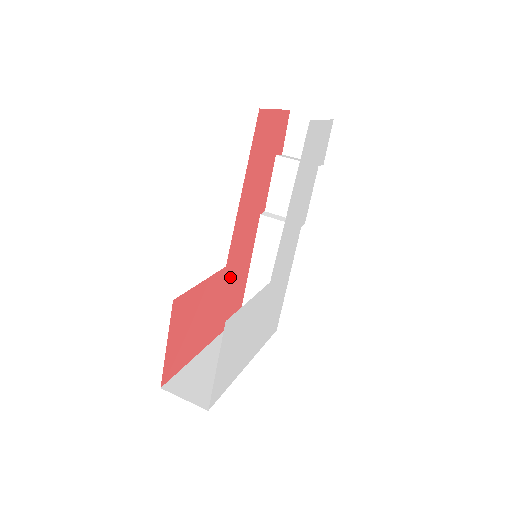
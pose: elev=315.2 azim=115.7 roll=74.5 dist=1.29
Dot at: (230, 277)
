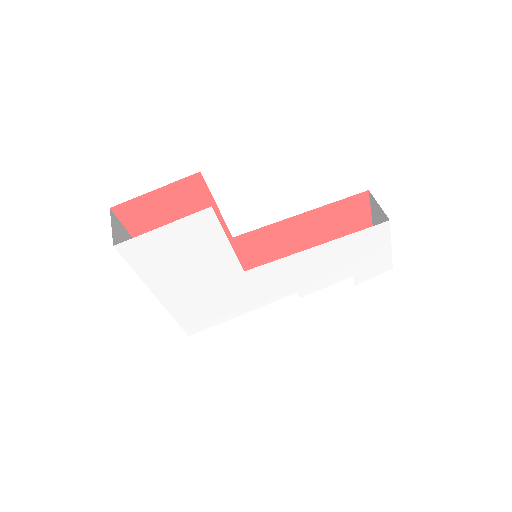
Dot at: occluded
